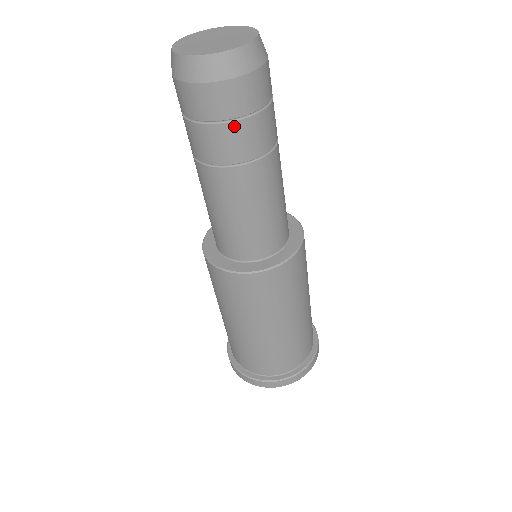
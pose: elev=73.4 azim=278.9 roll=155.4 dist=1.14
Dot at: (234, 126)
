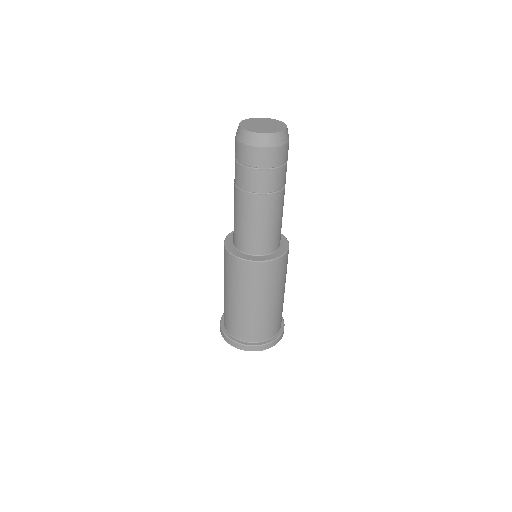
Dot at: (265, 172)
